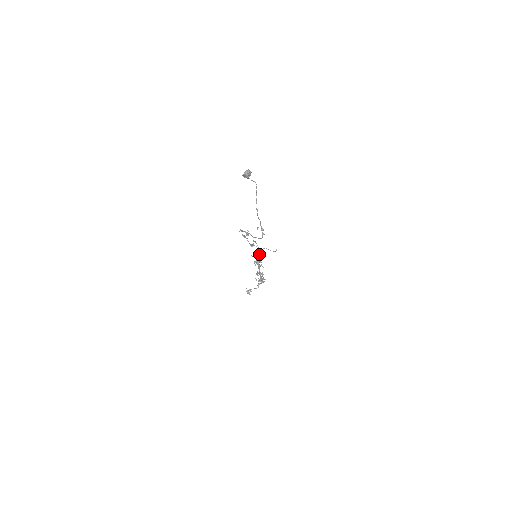
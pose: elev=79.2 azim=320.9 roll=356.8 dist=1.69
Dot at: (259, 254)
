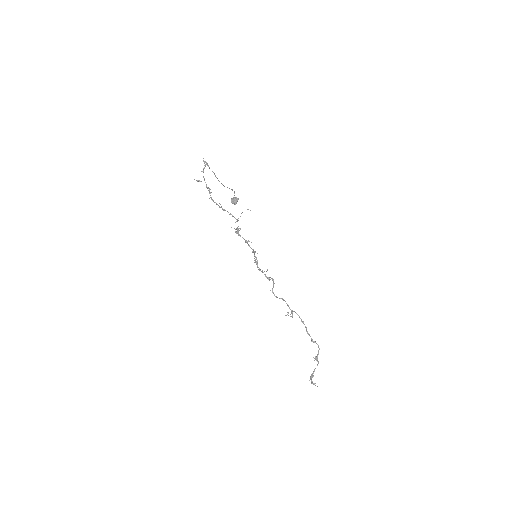
Dot at: (236, 221)
